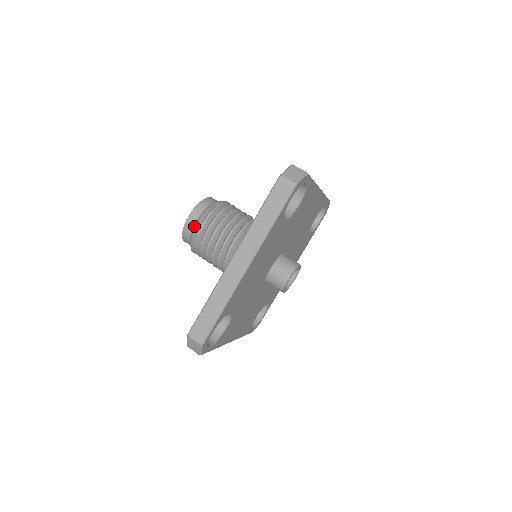
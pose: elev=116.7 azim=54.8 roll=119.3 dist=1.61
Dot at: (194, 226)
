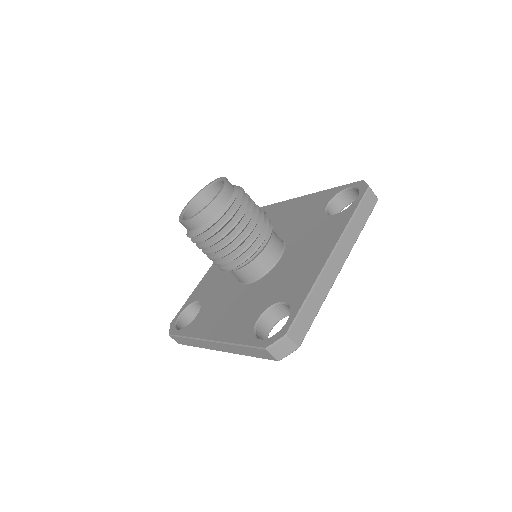
Dot at: (190, 233)
